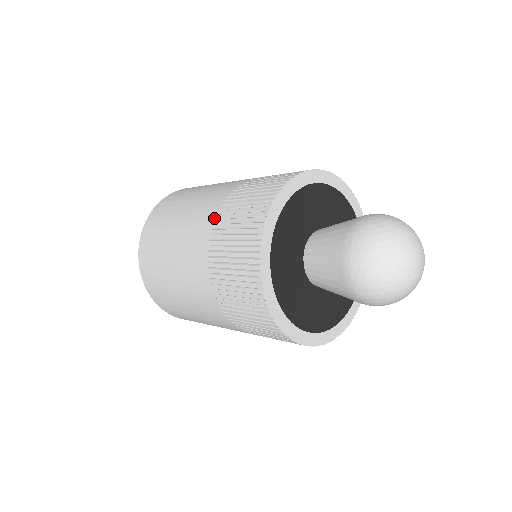
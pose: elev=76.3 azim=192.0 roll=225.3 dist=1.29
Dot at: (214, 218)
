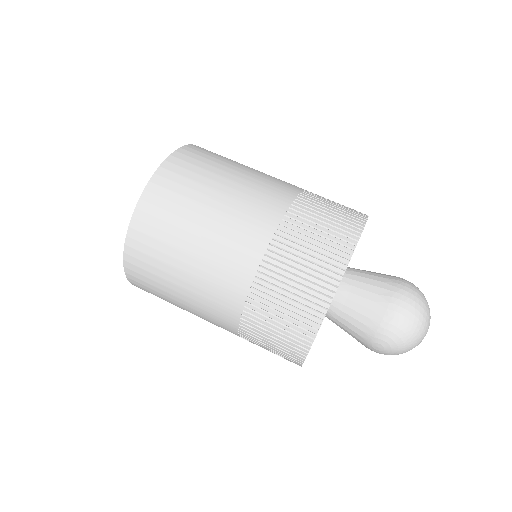
Dot at: occluded
